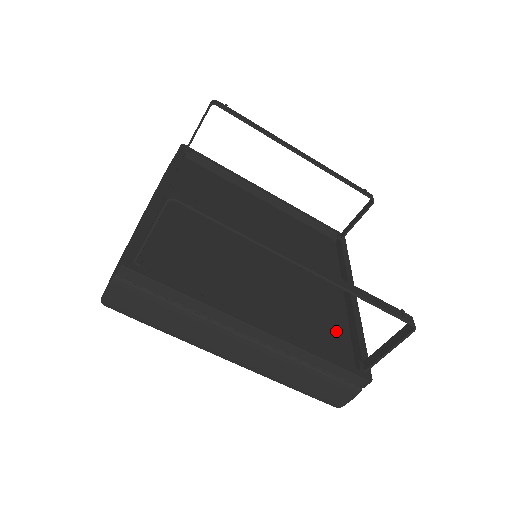
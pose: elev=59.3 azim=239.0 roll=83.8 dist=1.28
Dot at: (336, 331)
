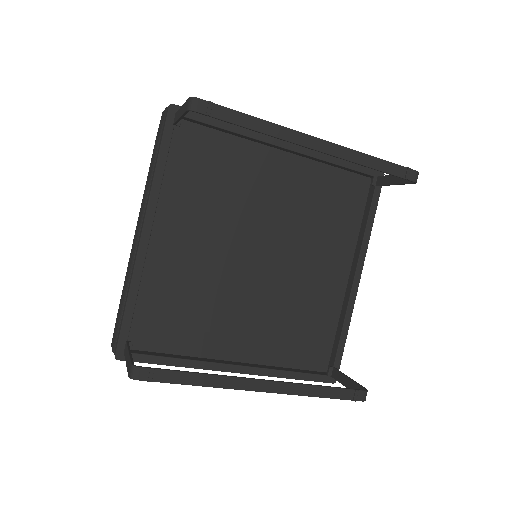
Dot at: (322, 329)
